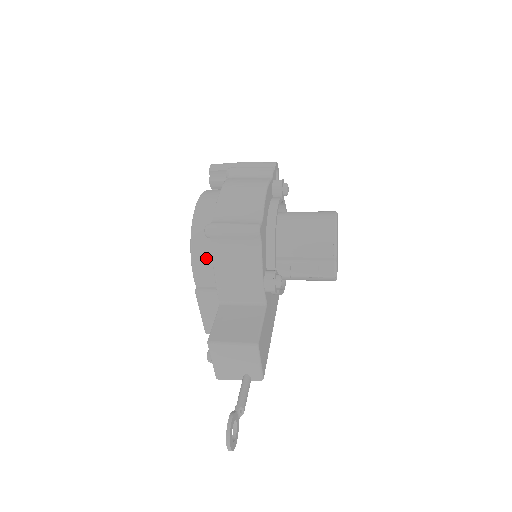
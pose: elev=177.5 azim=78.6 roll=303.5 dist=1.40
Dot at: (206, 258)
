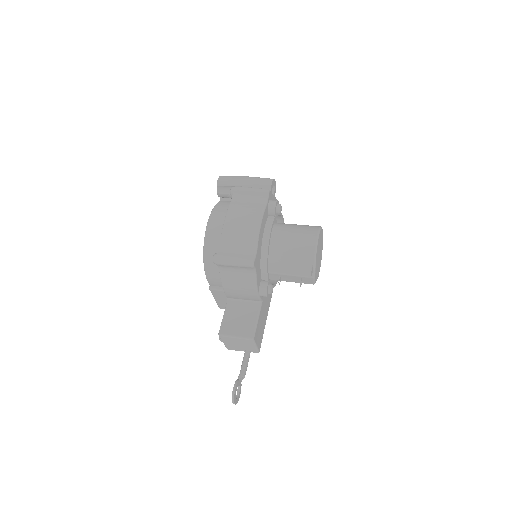
Dot at: (216, 271)
